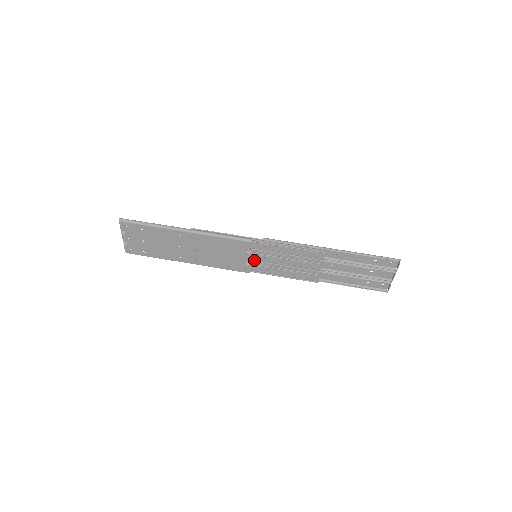
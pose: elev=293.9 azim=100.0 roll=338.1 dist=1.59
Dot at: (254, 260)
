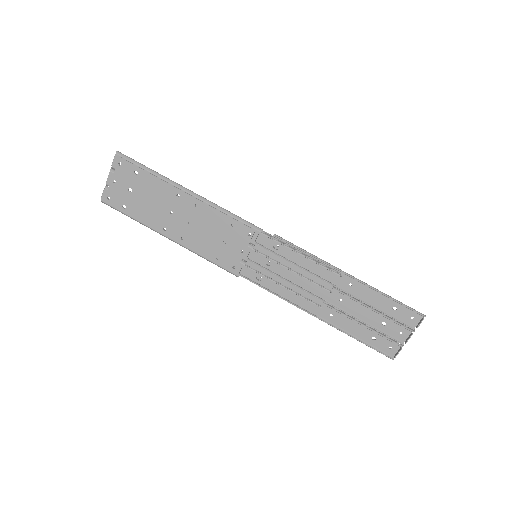
Dot at: (252, 260)
